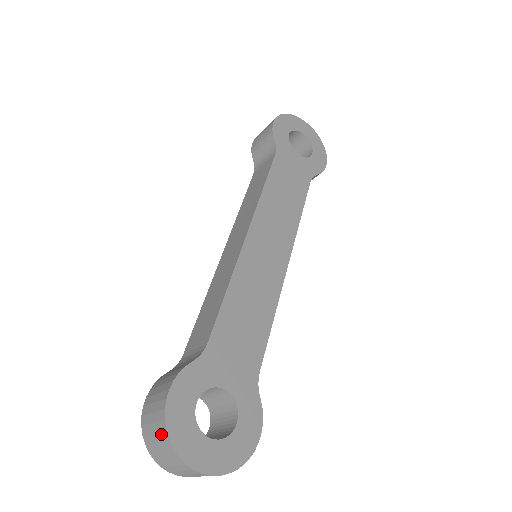
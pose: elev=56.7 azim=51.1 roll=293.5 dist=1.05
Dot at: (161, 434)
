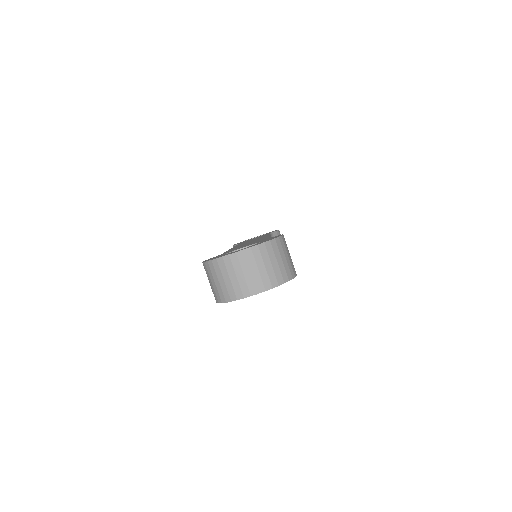
Dot at: (212, 271)
